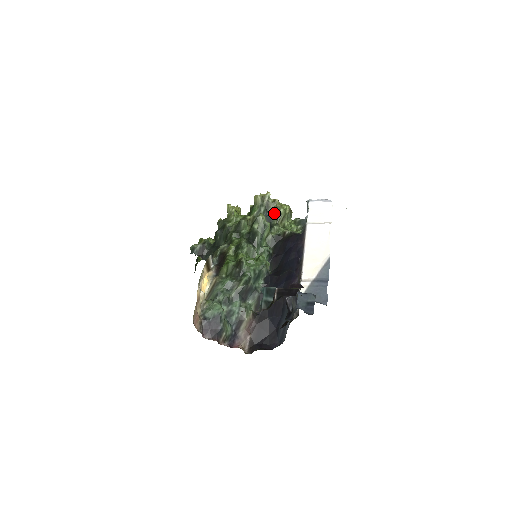
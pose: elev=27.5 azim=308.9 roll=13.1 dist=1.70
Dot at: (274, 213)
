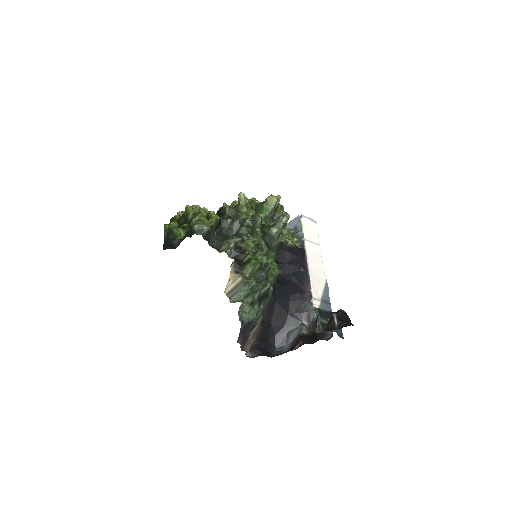
Dot at: (281, 219)
